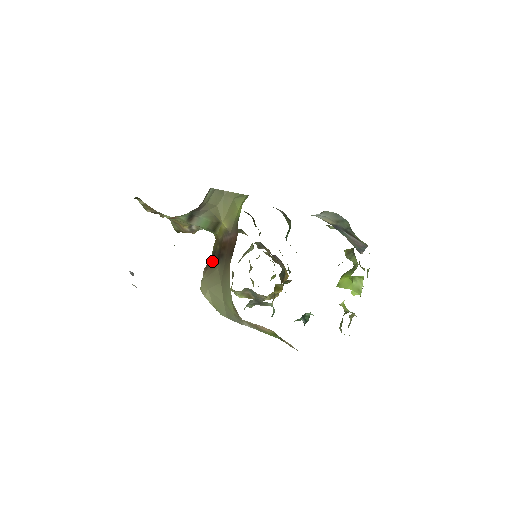
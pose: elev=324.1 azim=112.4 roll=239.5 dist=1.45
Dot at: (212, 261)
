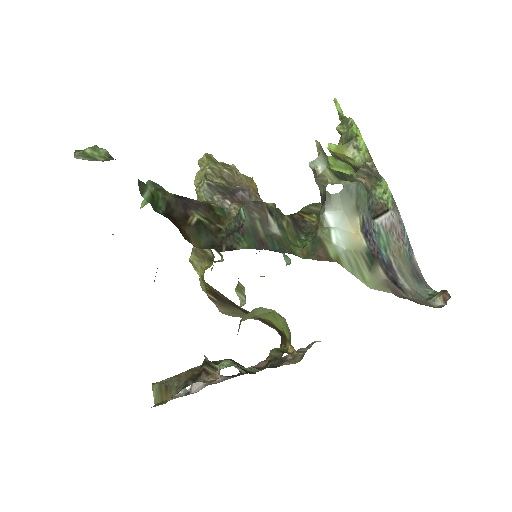
Dot at: (225, 304)
